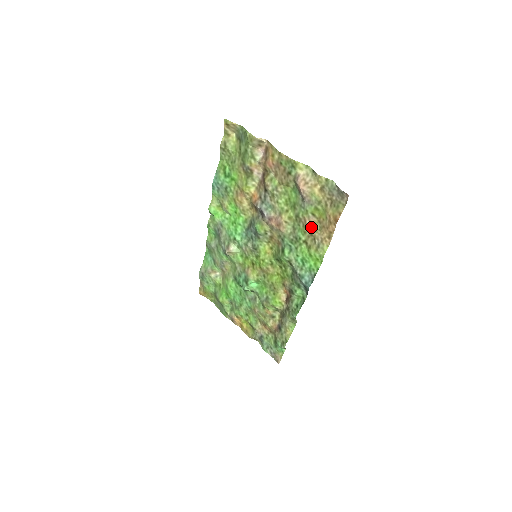
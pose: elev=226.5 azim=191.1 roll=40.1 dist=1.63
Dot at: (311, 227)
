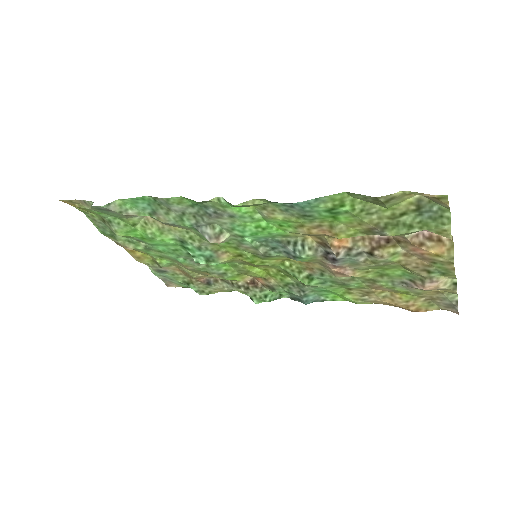
Dot at: (377, 291)
